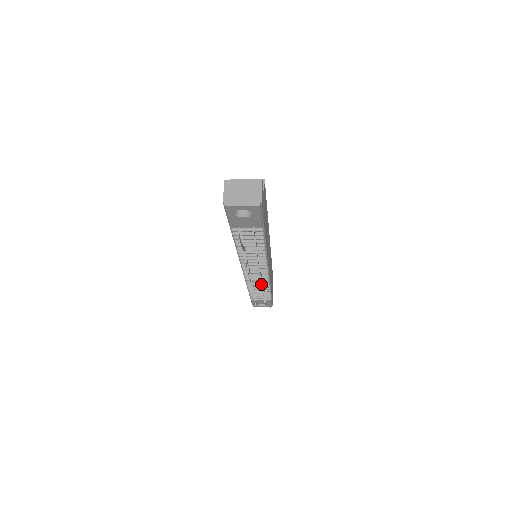
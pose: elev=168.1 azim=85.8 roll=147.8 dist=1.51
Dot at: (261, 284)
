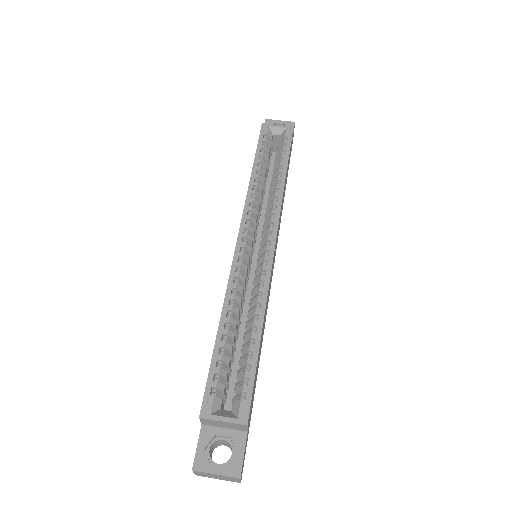
Dot at: occluded
